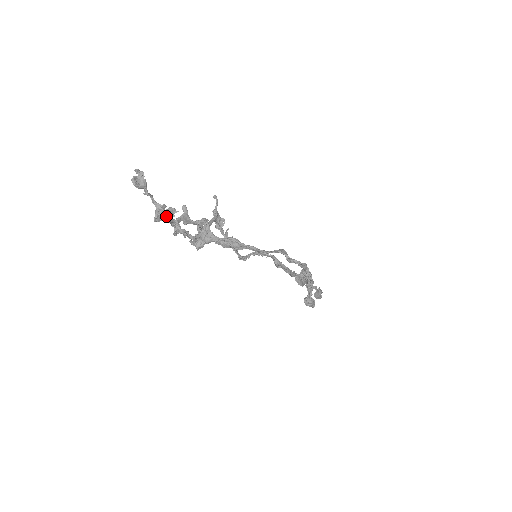
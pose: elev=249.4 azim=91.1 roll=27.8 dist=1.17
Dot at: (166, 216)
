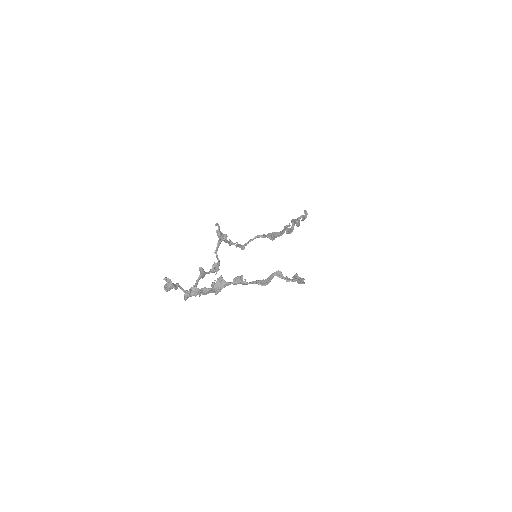
Dot at: occluded
